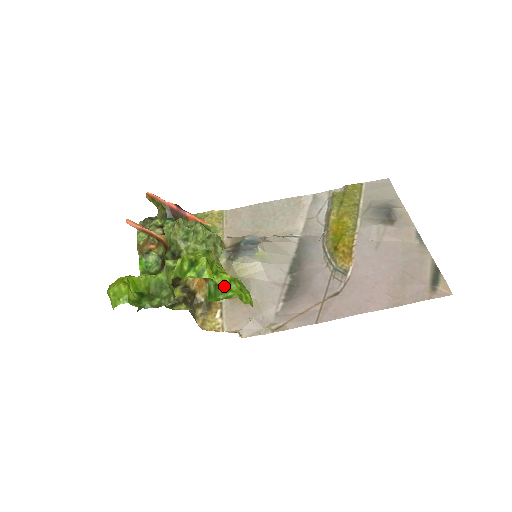
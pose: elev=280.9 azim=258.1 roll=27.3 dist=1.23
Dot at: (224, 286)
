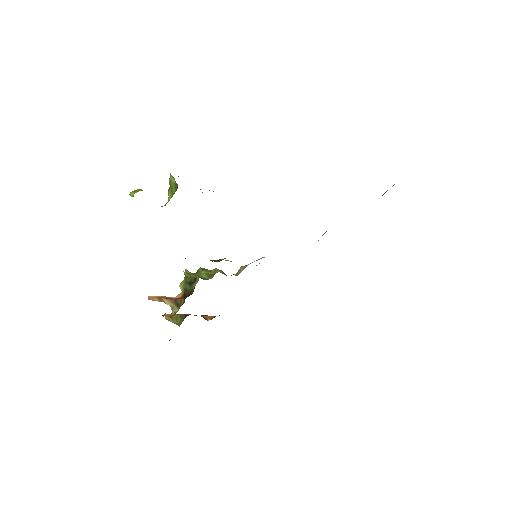
Dot at: occluded
